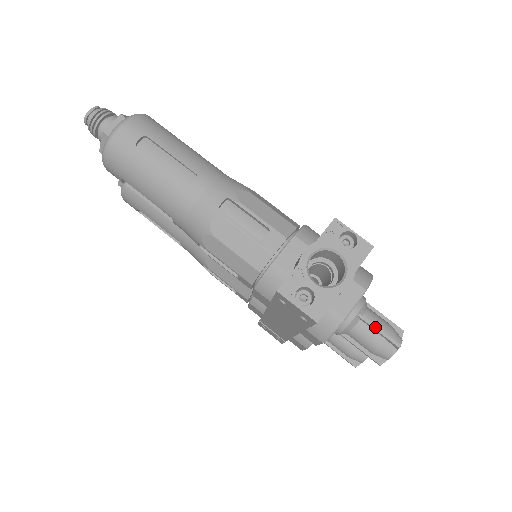
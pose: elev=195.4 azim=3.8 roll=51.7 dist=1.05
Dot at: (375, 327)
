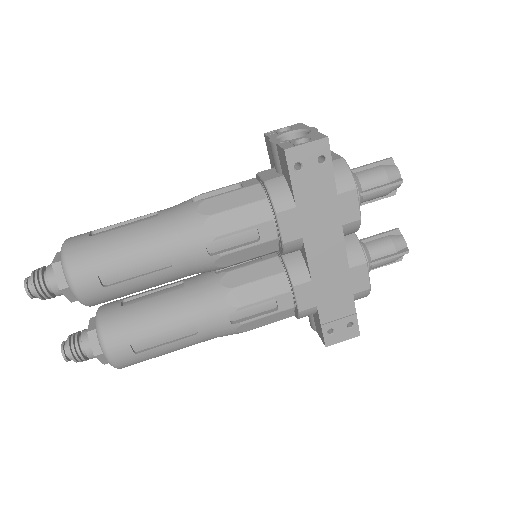
Dot at: (366, 165)
